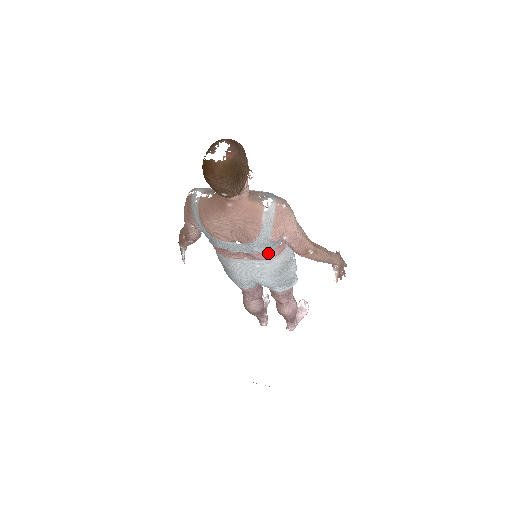
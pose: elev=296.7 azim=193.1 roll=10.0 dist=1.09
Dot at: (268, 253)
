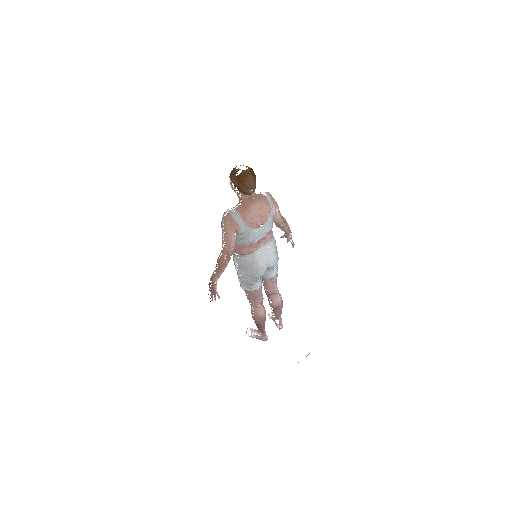
Dot at: (270, 232)
